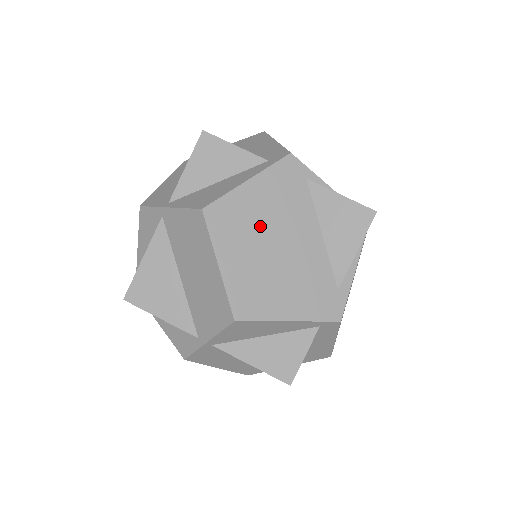
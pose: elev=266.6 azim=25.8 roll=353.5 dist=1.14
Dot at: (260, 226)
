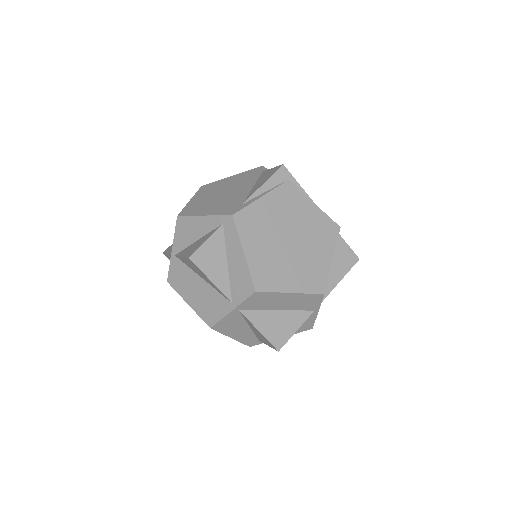
Dot at: (223, 188)
